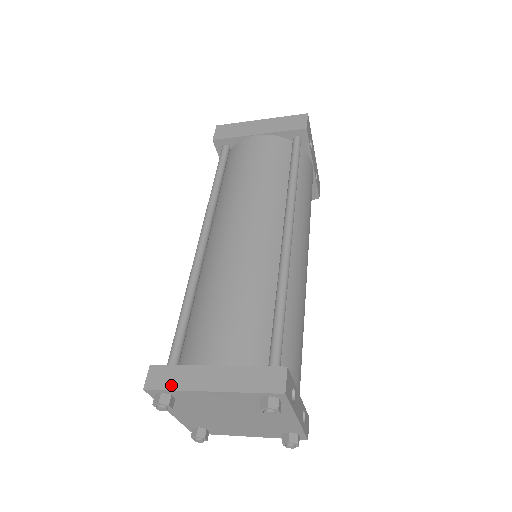
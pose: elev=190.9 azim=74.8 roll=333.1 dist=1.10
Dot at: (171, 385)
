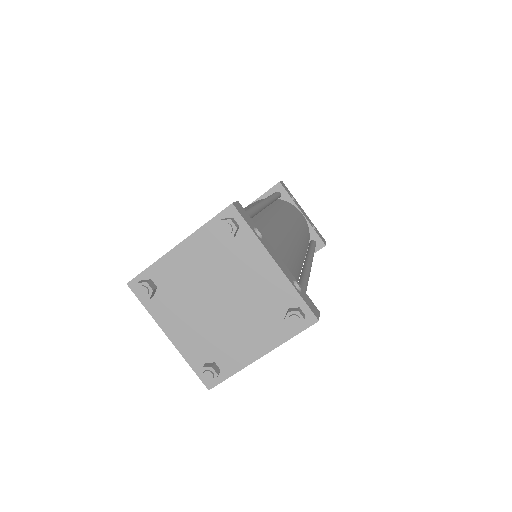
Dot at: (148, 267)
